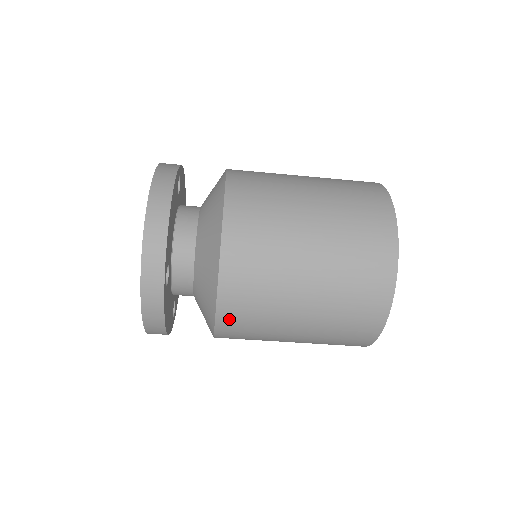
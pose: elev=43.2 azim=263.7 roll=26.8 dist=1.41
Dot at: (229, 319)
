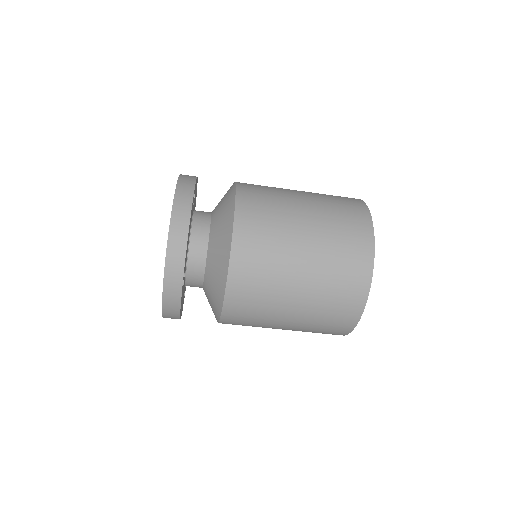
Dot at: (232, 316)
